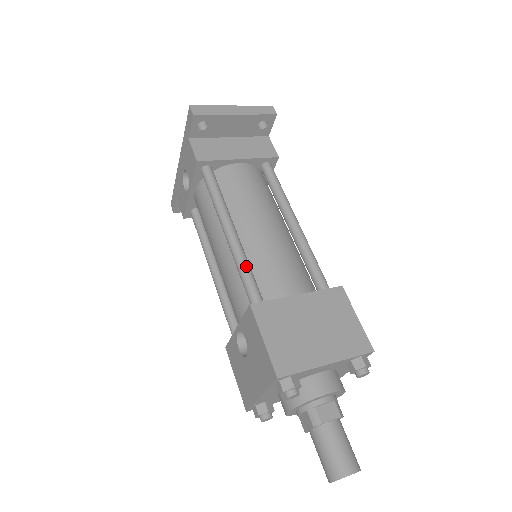
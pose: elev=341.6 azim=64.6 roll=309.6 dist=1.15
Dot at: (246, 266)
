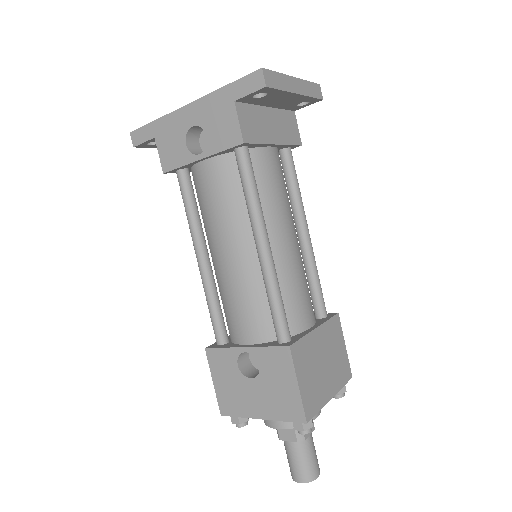
Dot at: (280, 295)
